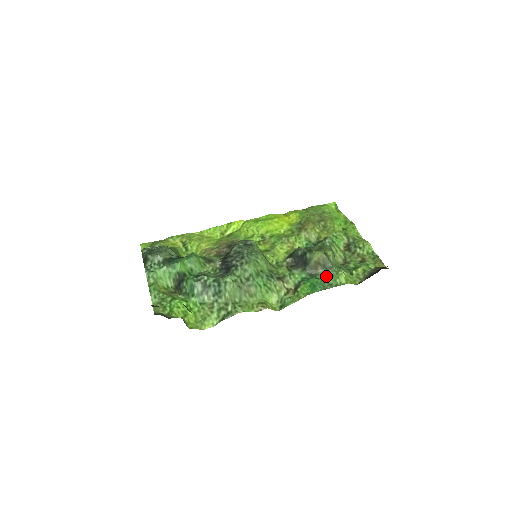
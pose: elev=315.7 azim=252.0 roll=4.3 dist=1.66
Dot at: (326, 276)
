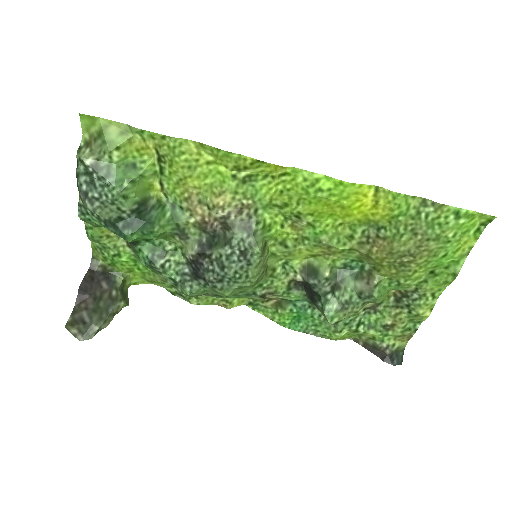
Dot at: (322, 321)
